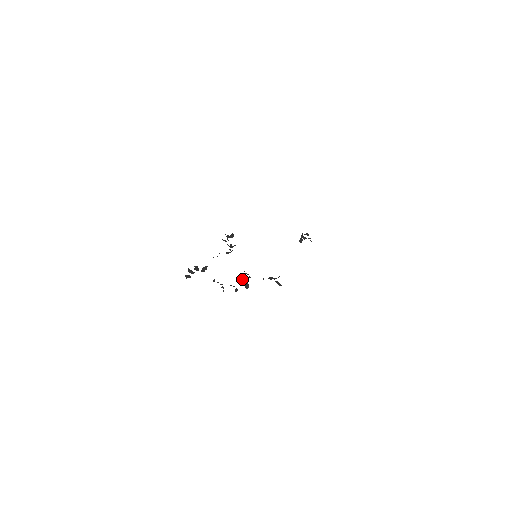
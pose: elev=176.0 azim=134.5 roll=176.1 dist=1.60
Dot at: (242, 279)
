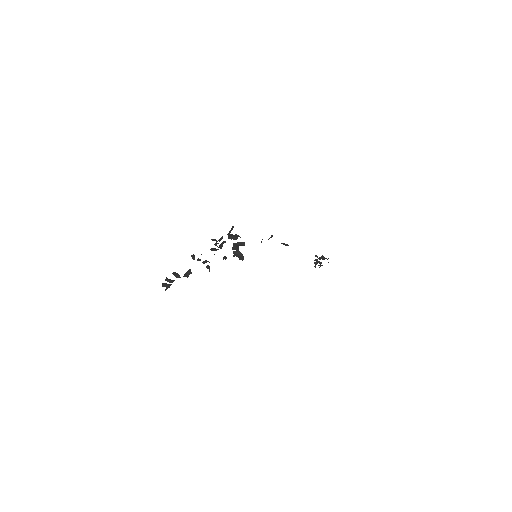
Dot at: (232, 247)
